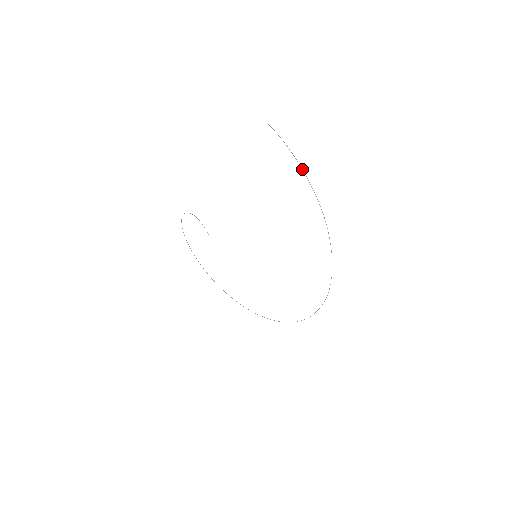
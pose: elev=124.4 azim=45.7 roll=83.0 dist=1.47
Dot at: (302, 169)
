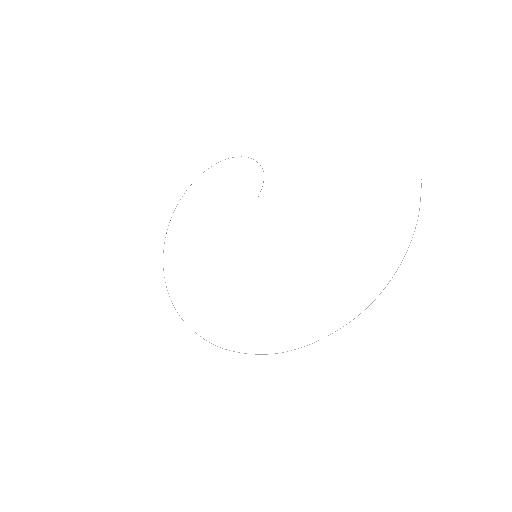
Dot at: occluded
